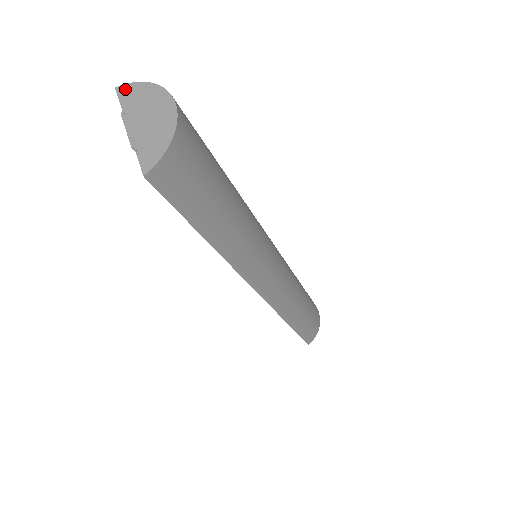
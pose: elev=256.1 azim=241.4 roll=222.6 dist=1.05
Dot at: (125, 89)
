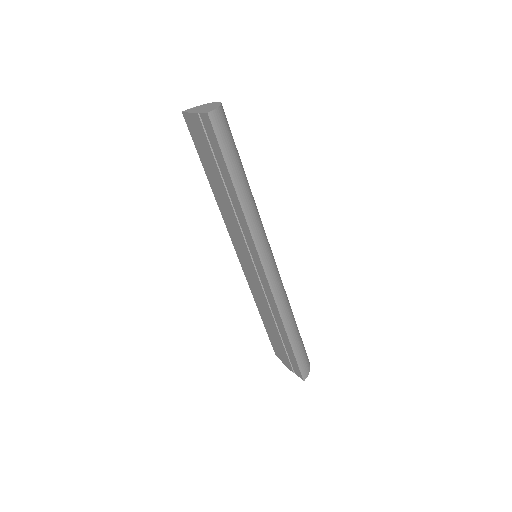
Dot at: (188, 110)
